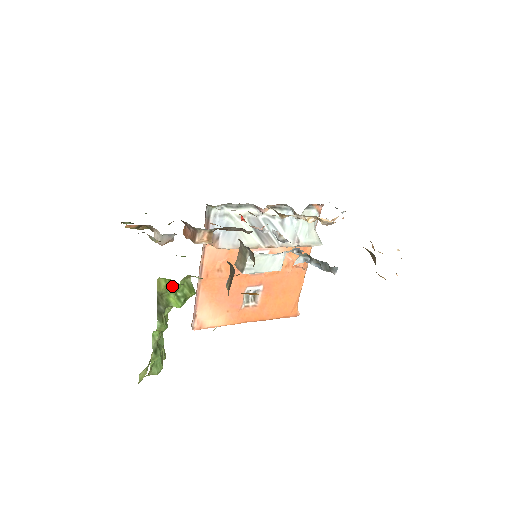
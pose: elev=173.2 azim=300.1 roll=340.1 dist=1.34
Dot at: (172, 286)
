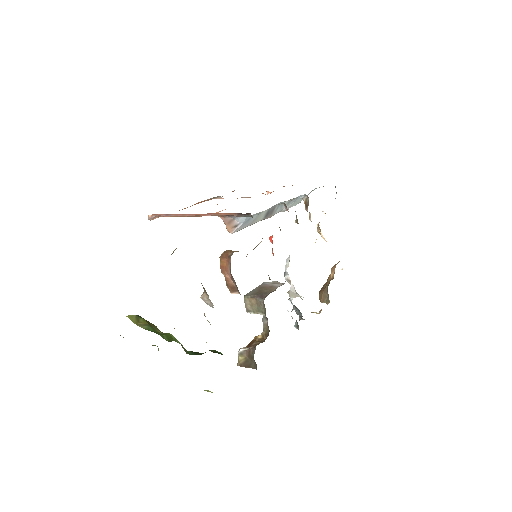
Dot at: occluded
